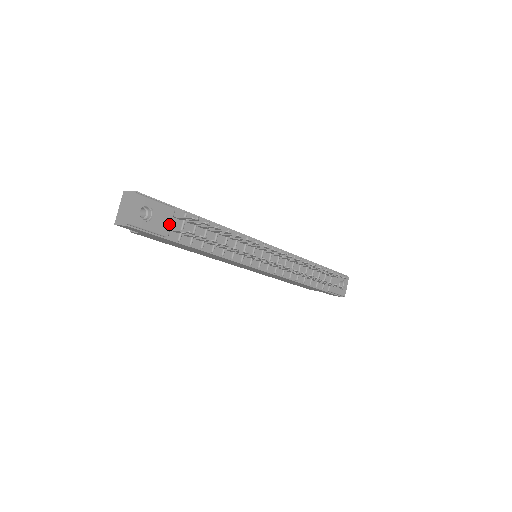
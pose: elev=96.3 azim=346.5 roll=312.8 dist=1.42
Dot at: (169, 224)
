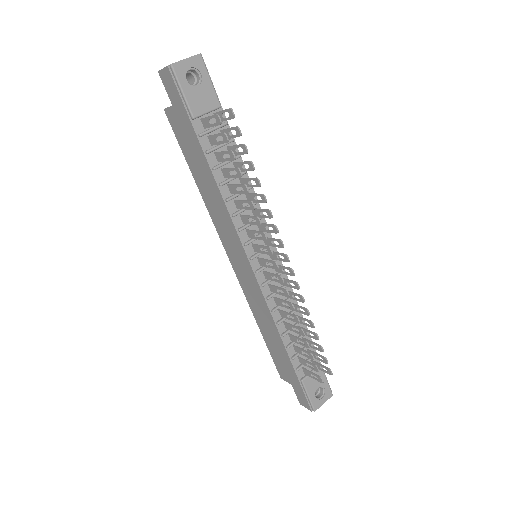
Dot at: (204, 111)
